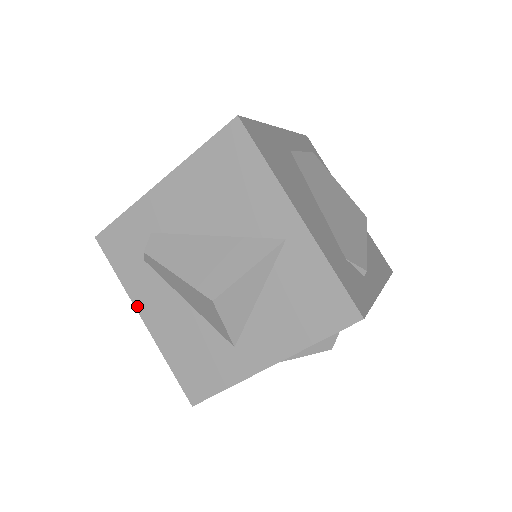
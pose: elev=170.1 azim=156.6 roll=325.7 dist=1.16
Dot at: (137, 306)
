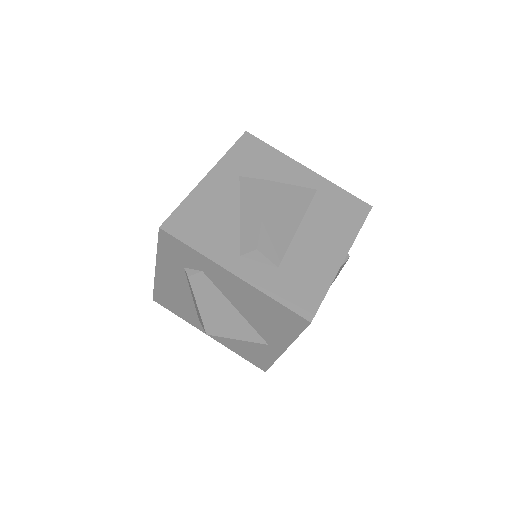
Dot at: (158, 265)
